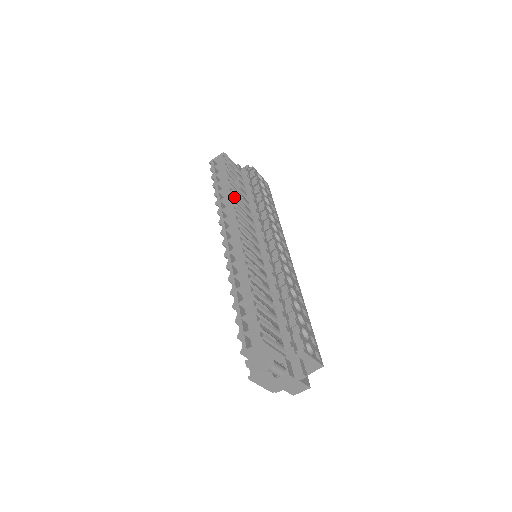
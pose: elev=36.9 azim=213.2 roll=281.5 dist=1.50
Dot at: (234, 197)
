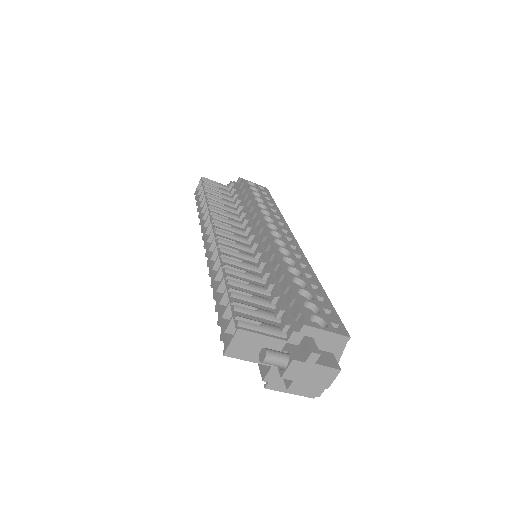
Dot at: occluded
